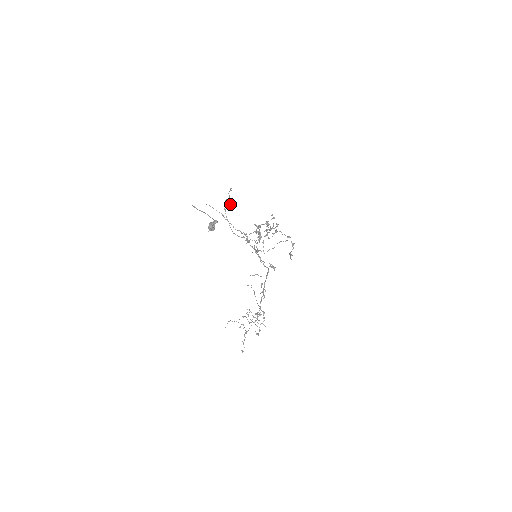
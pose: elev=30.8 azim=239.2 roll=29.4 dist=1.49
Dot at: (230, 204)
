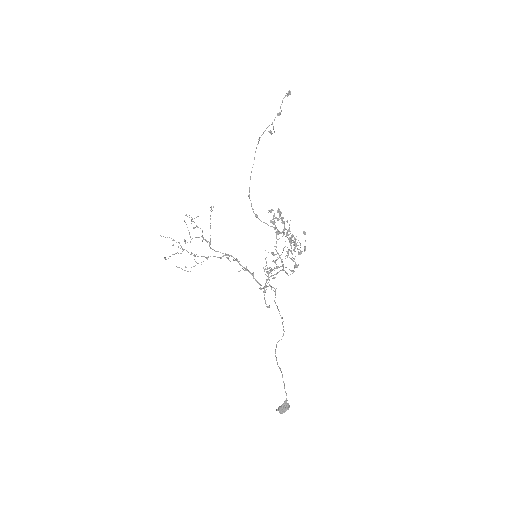
Dot at: (271, 131)
